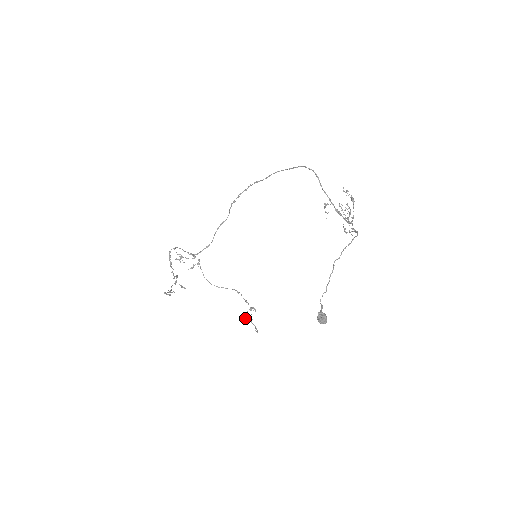
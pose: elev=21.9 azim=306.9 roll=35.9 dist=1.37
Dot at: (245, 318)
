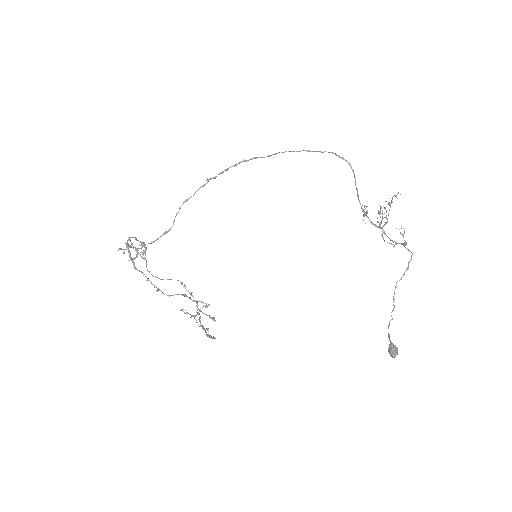
Dot at: (192, 315)
